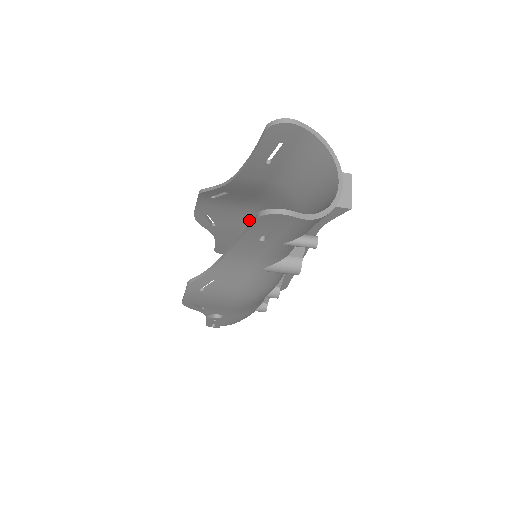
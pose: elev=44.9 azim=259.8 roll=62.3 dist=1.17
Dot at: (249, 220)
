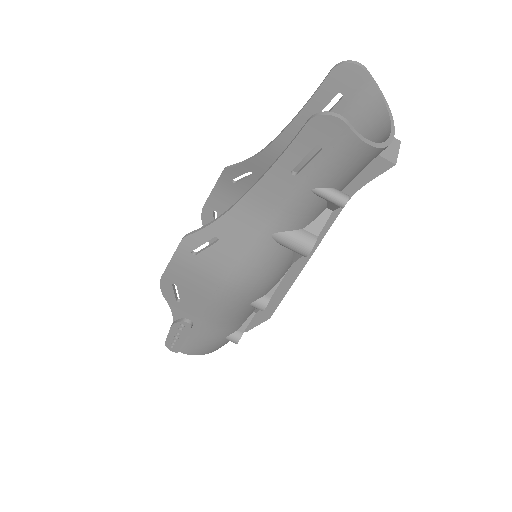
Dot at: occluded
